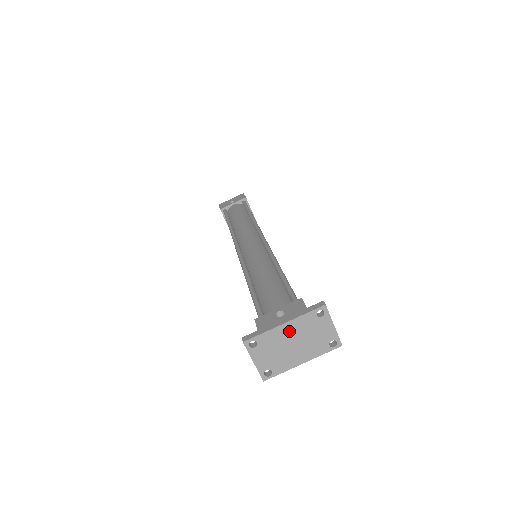
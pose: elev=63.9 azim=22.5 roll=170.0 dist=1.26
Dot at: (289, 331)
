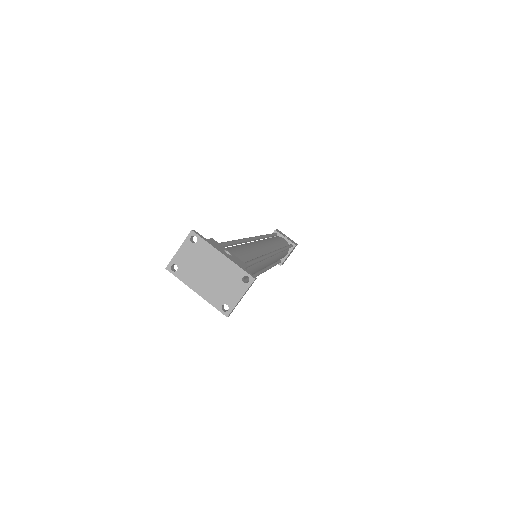
Dot at: (218, 262)
